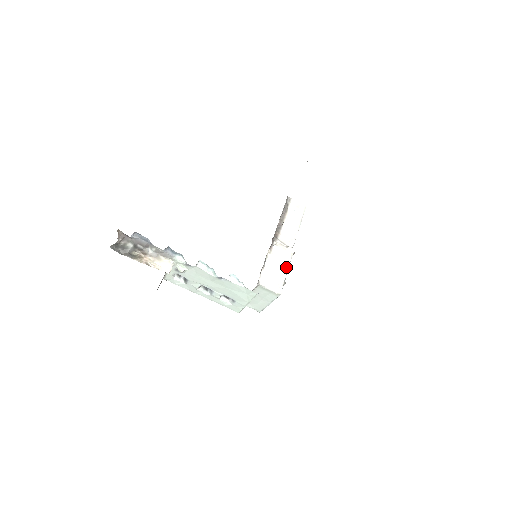
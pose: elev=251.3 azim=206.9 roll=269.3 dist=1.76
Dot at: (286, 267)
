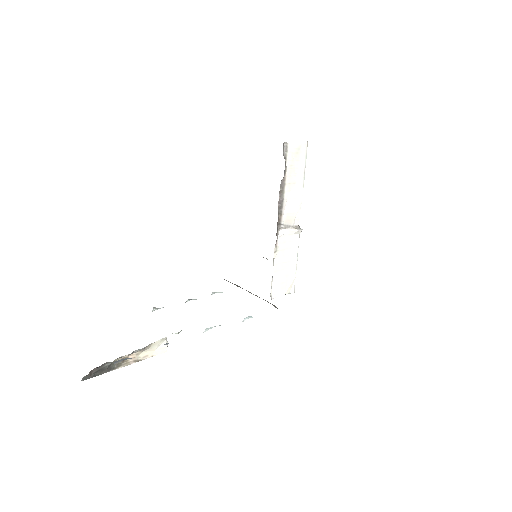
Dot at: (295, 257)
